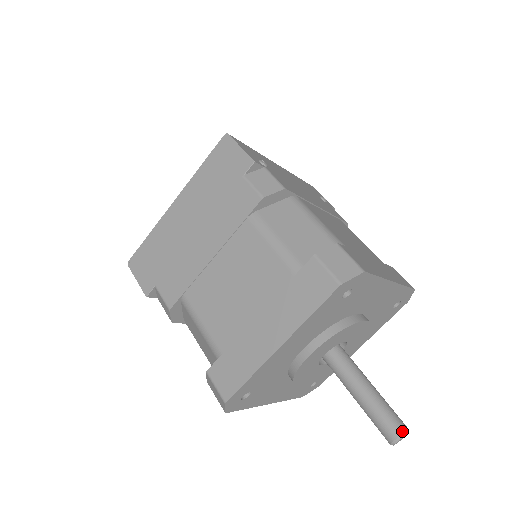
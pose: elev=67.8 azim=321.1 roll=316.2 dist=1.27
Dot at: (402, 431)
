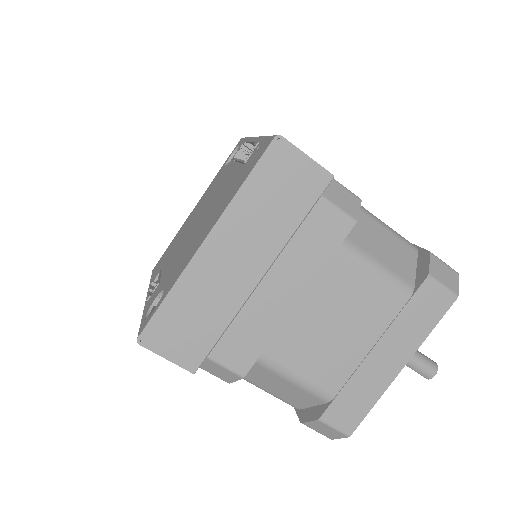
Dot at: (437, 367)
